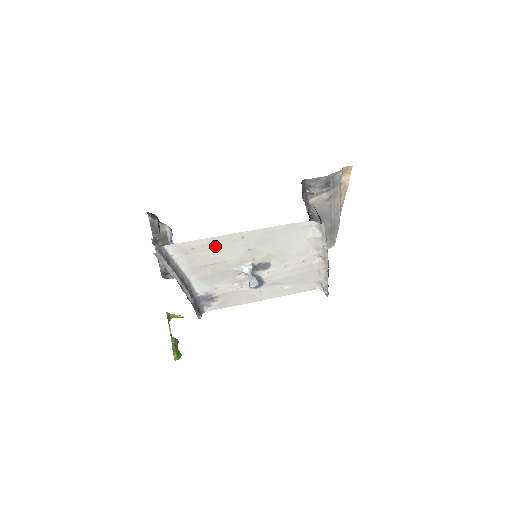
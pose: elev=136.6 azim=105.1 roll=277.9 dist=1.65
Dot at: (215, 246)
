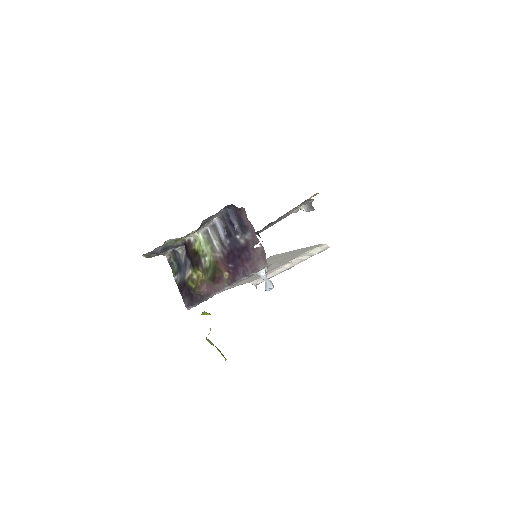
Dot at: (281, 256)
